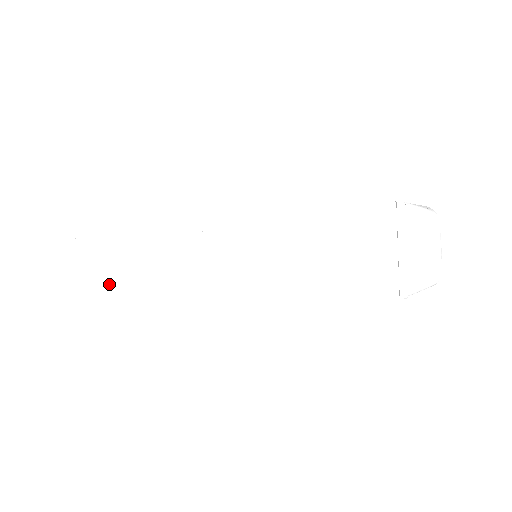
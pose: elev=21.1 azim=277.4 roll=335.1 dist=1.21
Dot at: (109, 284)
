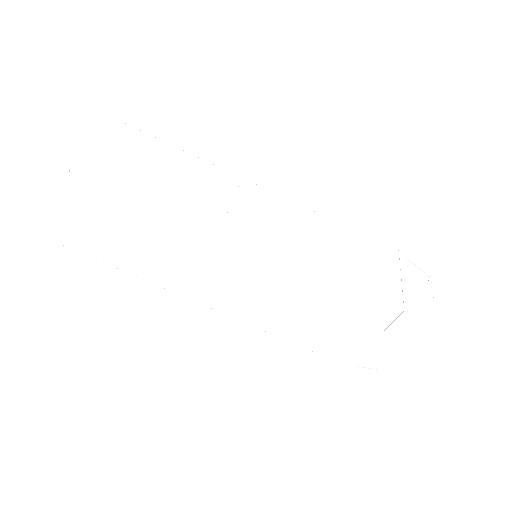
Dot at: (126, 166)
